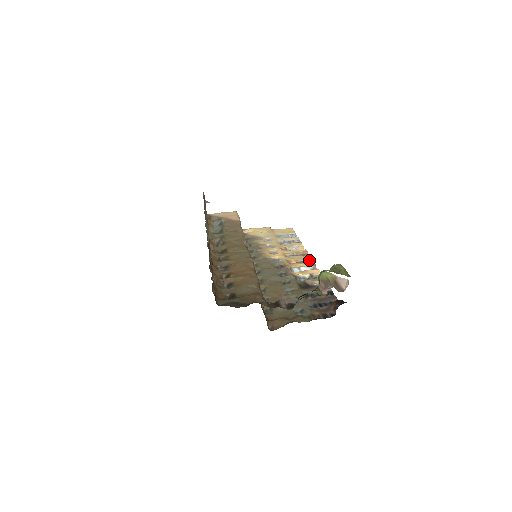
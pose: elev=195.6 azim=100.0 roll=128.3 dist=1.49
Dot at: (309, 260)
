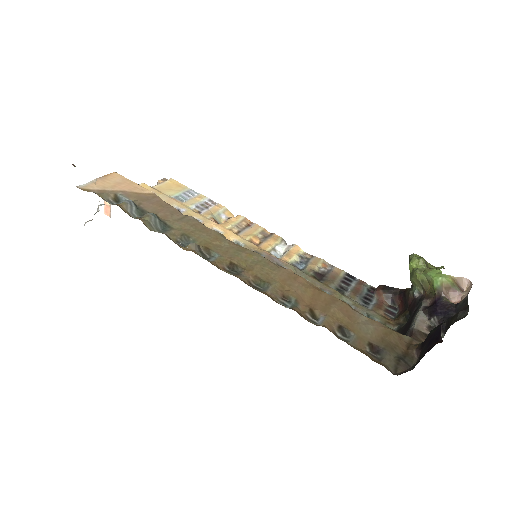
Dot at: (266, 232)
